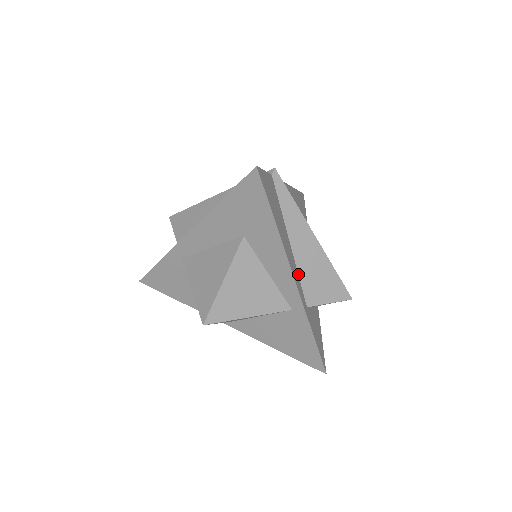
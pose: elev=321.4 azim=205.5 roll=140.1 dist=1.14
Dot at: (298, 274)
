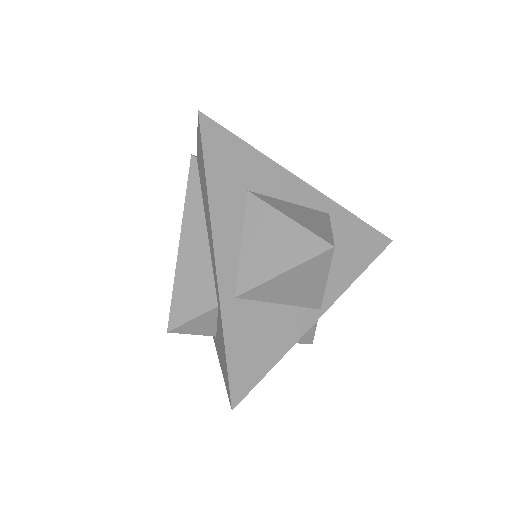
Dot at: occluded
